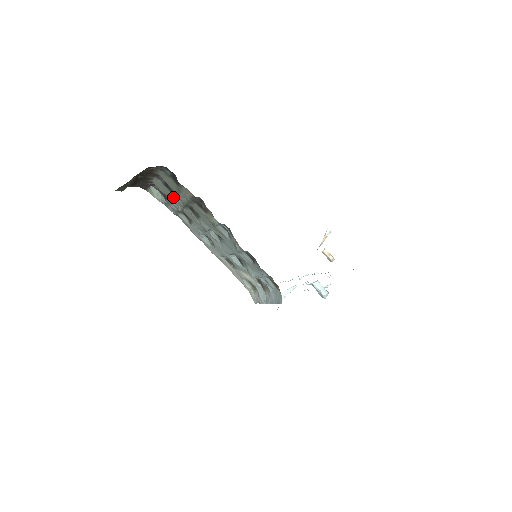
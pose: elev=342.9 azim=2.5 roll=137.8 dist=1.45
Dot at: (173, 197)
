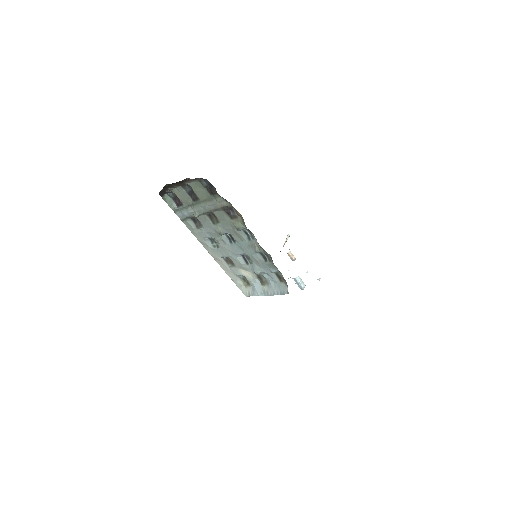
Dot at: (194, 205)
